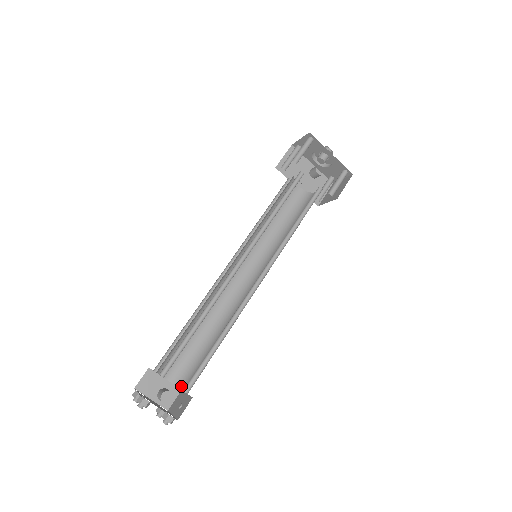
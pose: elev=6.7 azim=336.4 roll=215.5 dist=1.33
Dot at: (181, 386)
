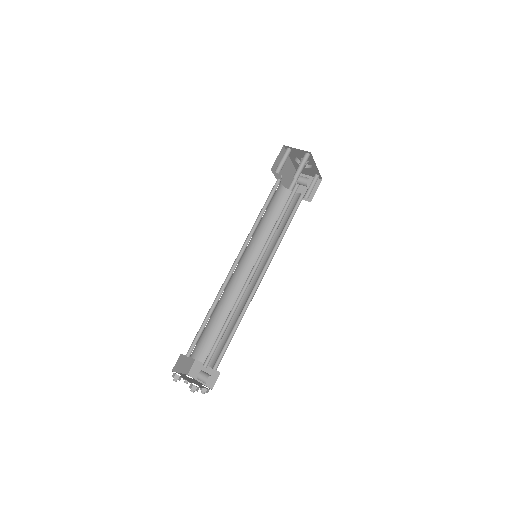
Dot at: (202, 360)
